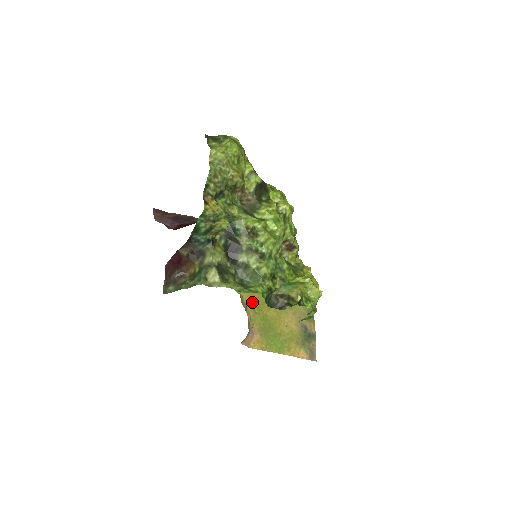
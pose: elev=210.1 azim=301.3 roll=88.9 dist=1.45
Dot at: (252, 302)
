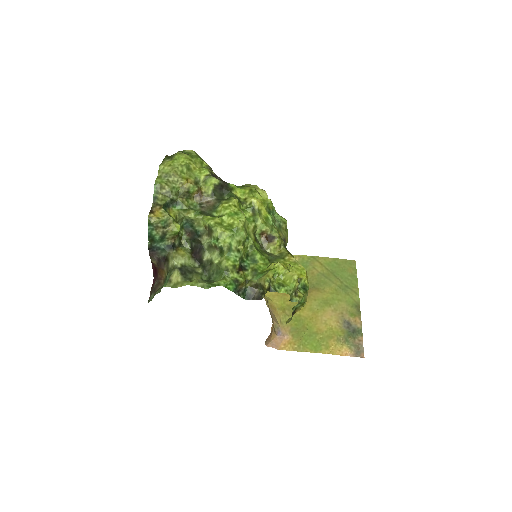
Dot at: (283, 305)
